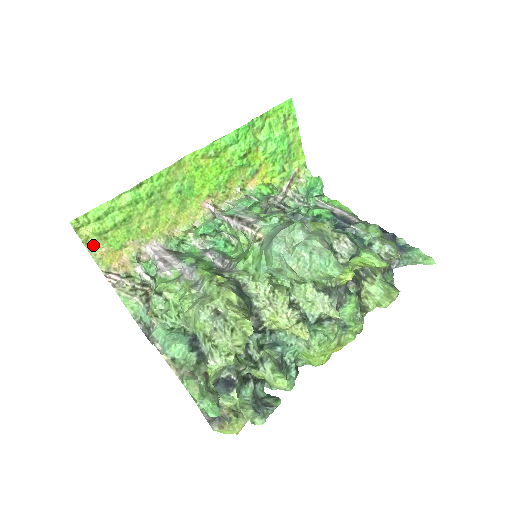
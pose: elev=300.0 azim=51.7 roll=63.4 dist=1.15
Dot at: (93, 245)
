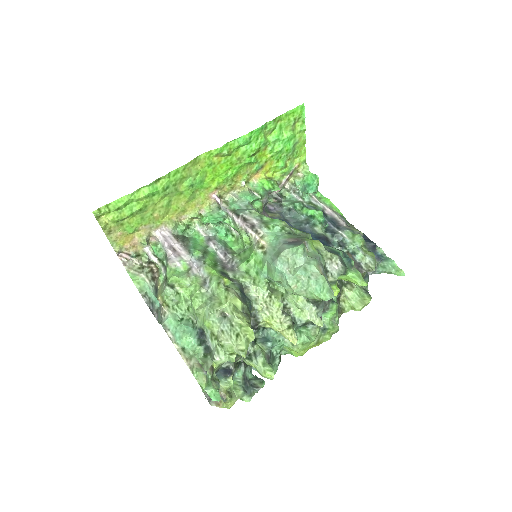
Dot at: (110, 230)
